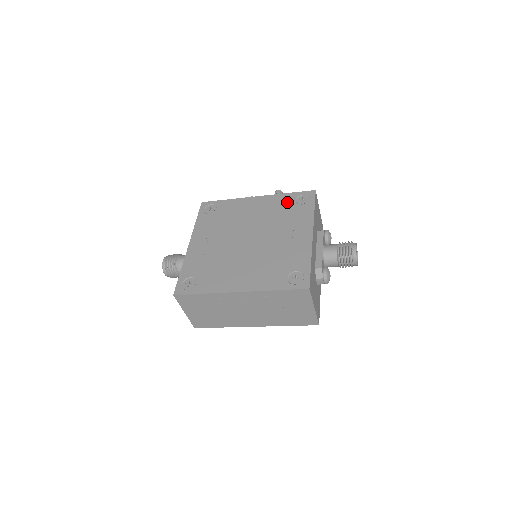
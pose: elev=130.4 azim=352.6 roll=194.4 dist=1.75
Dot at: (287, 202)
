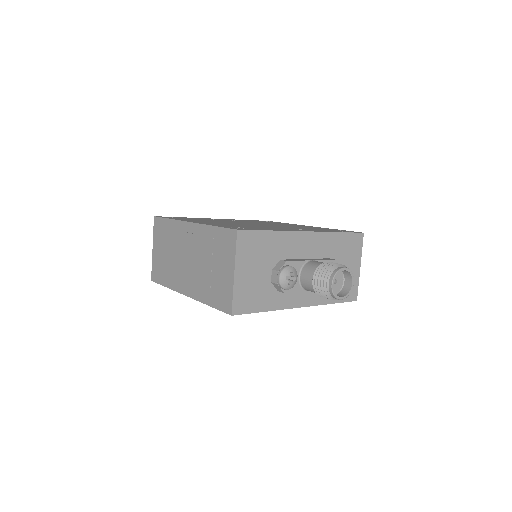
Dot at: occluded
